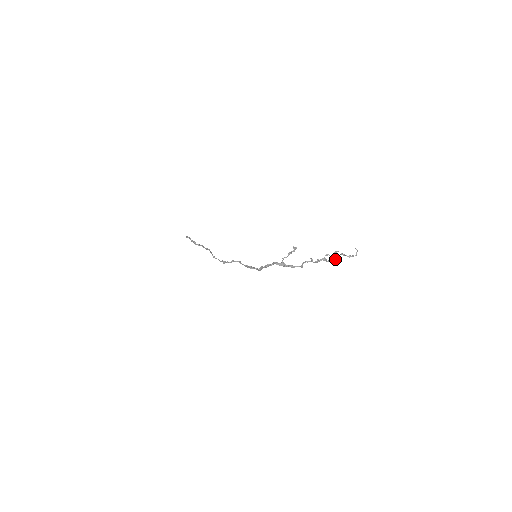
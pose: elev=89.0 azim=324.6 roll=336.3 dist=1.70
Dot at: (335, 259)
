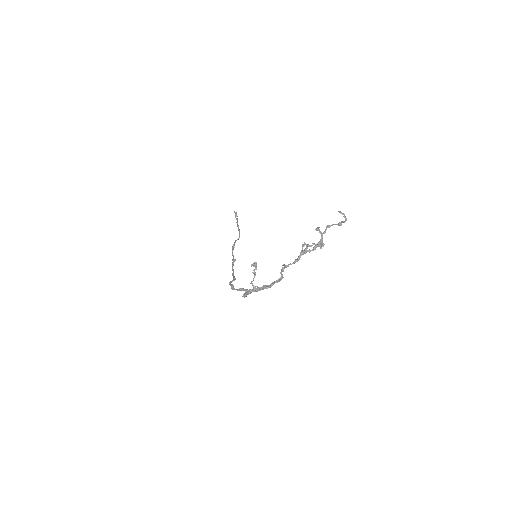
Dot at: (320, 242)
